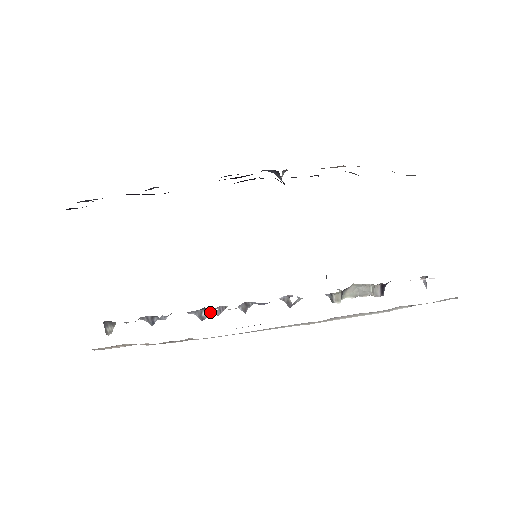
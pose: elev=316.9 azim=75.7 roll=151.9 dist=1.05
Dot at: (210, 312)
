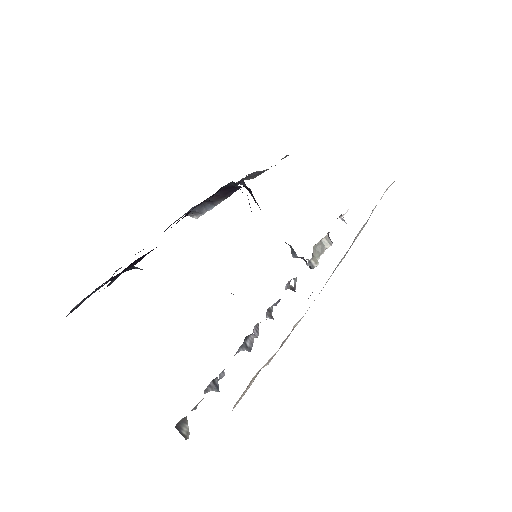
Dot at: (251, 339)
